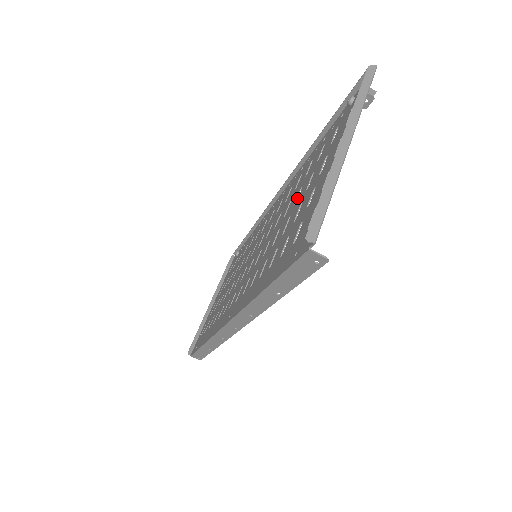
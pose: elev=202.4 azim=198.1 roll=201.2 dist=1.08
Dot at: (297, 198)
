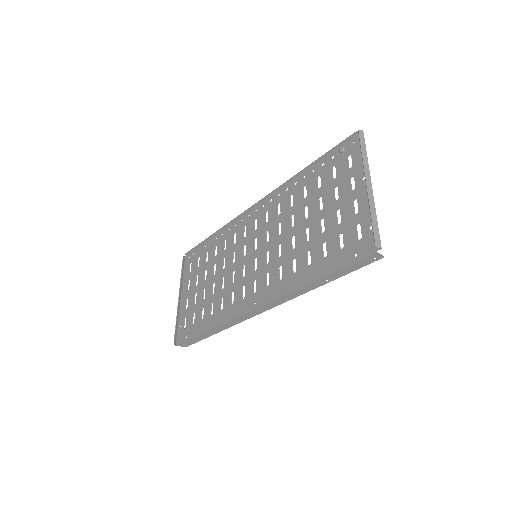
Dot at: occluded
